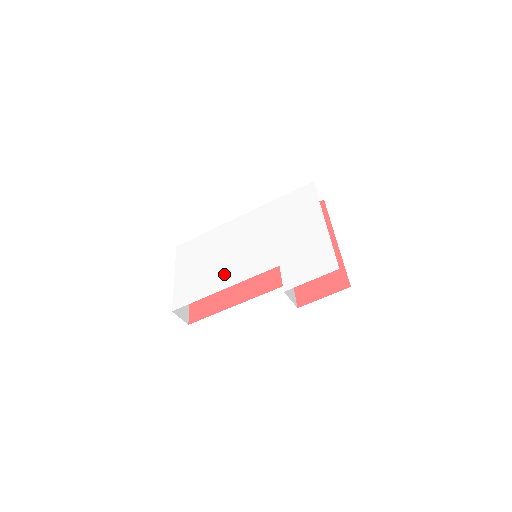
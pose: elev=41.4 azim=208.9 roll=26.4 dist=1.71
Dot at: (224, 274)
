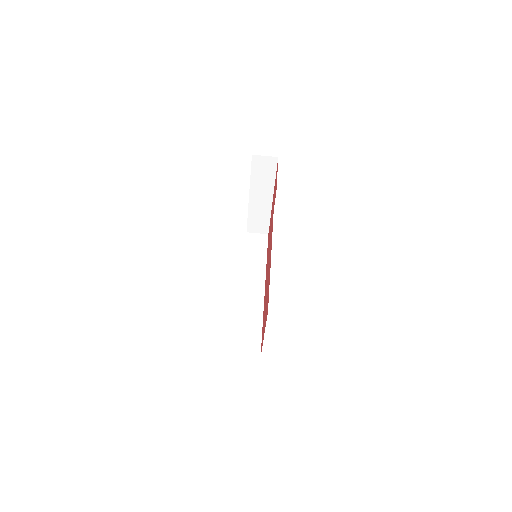
Dot at: occluded
